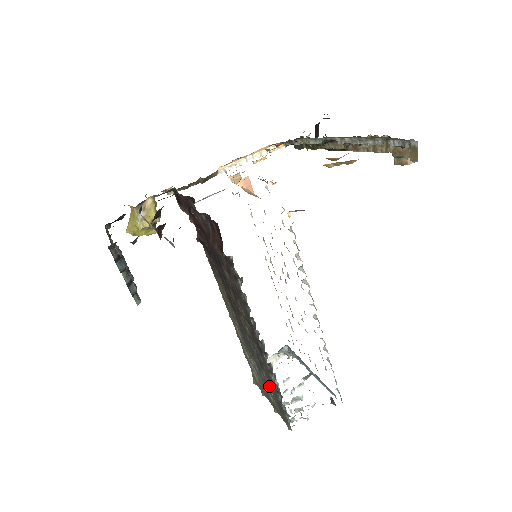
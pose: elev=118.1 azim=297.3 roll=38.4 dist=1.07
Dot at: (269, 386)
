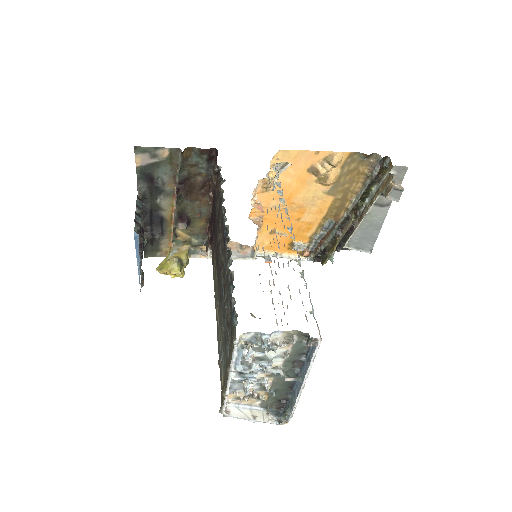
Dot at: (227, 314)
